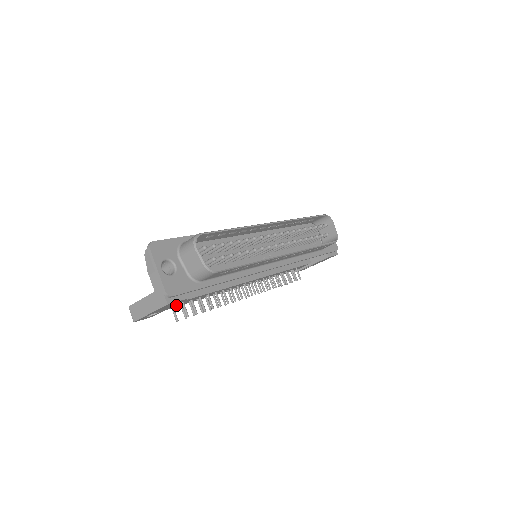
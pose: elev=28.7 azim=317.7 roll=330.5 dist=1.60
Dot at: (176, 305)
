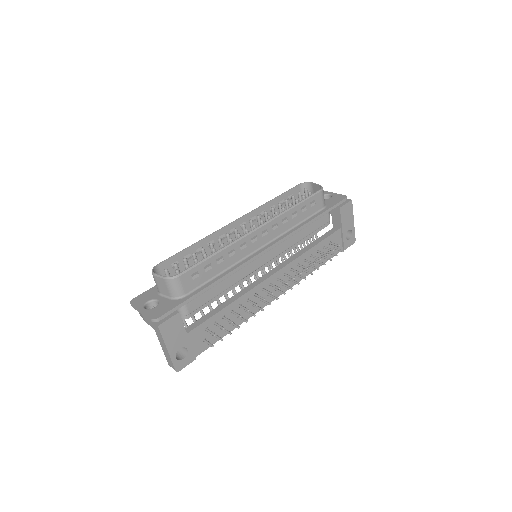
Dot at: (208, 337)
